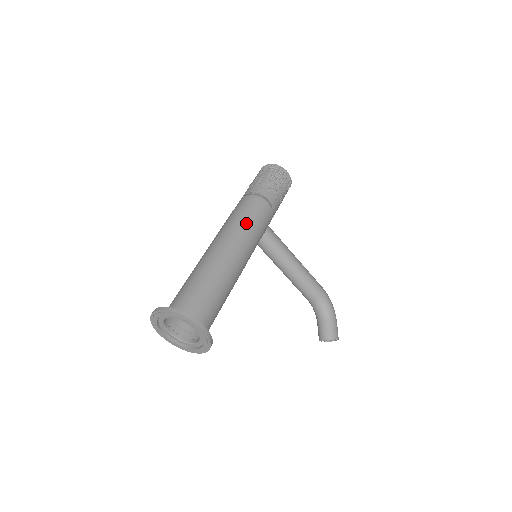
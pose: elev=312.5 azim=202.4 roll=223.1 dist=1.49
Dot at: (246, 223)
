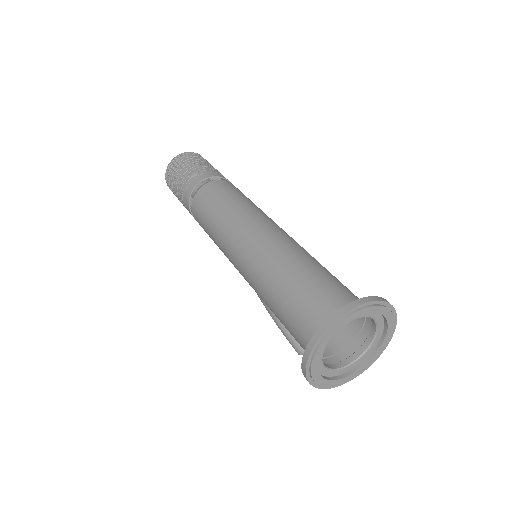
Dot at: (255, 205)
